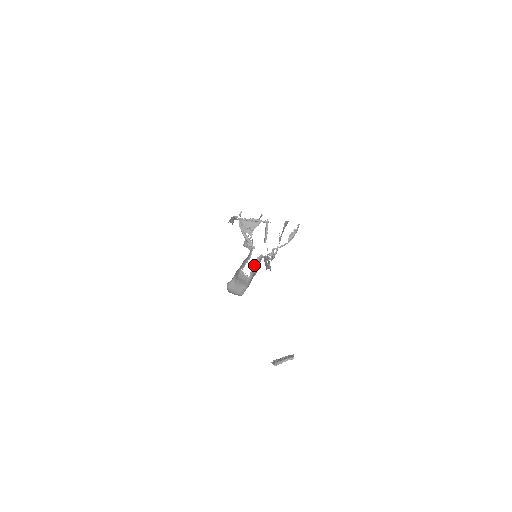
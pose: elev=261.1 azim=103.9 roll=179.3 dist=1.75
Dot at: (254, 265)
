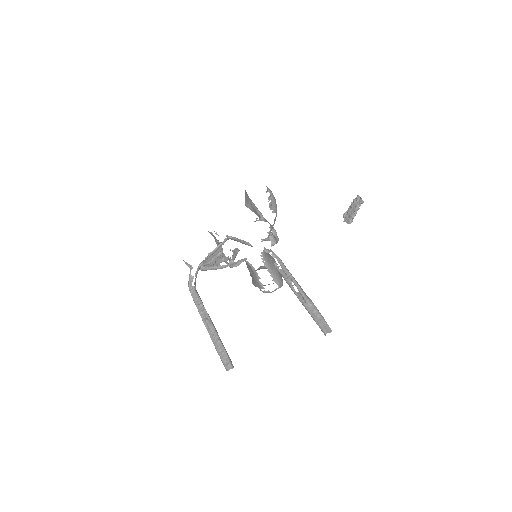
Dot at: (269, 272)
